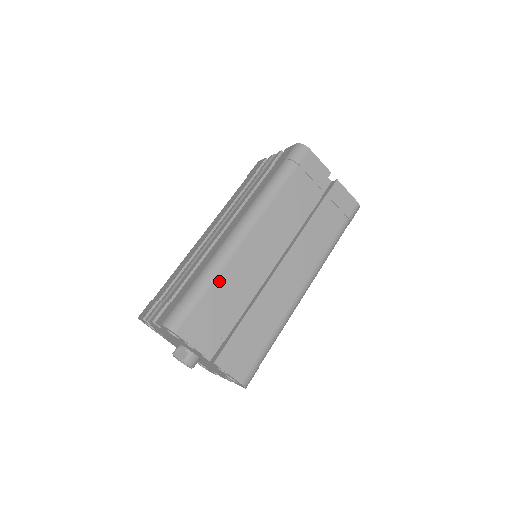
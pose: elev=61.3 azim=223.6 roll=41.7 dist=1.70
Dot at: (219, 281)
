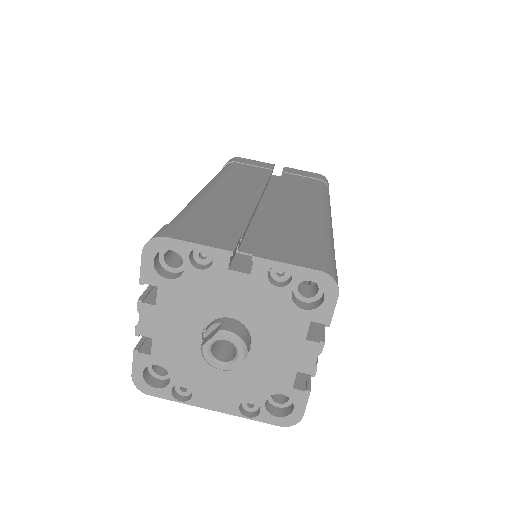
Dot at: (202, 207)
